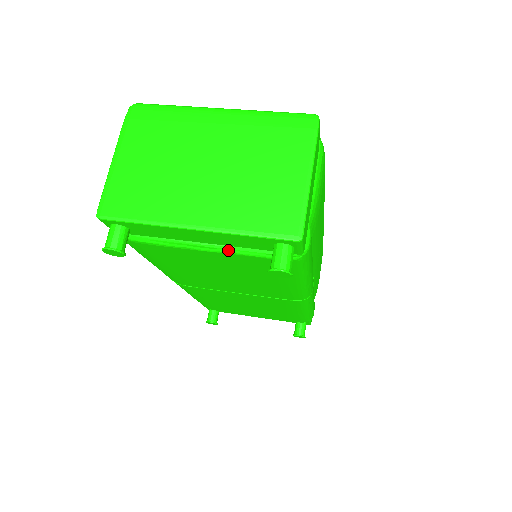
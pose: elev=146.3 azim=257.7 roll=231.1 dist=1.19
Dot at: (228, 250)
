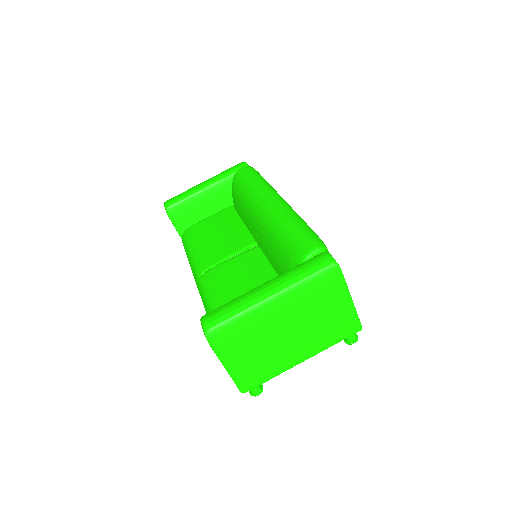
Dot at: occluded
